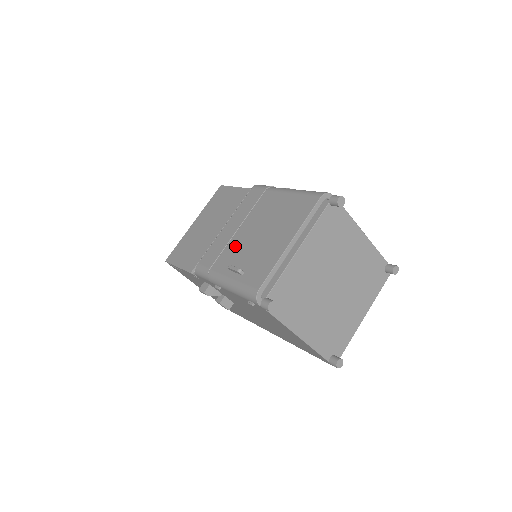
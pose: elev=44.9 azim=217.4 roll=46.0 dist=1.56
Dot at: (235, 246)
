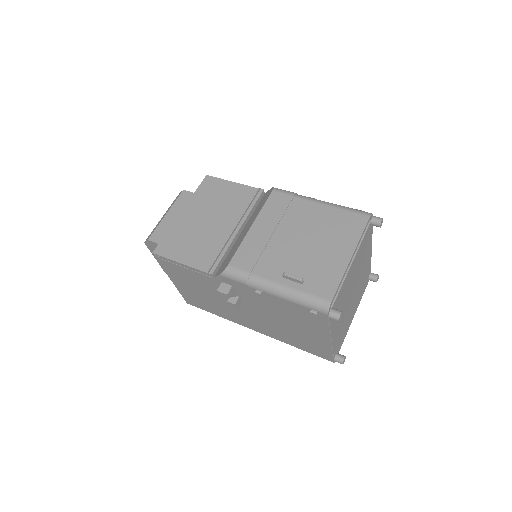
Dot at: (277, 252)
